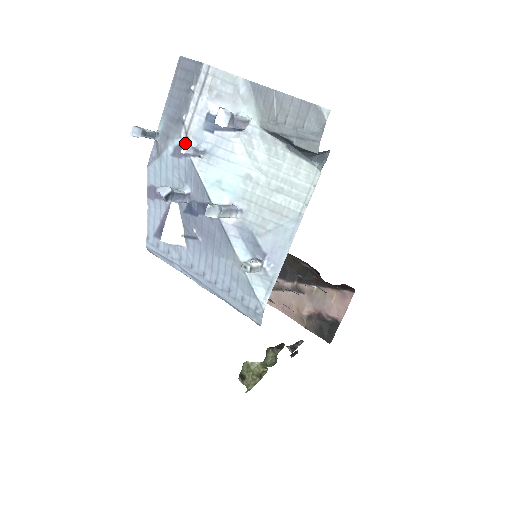
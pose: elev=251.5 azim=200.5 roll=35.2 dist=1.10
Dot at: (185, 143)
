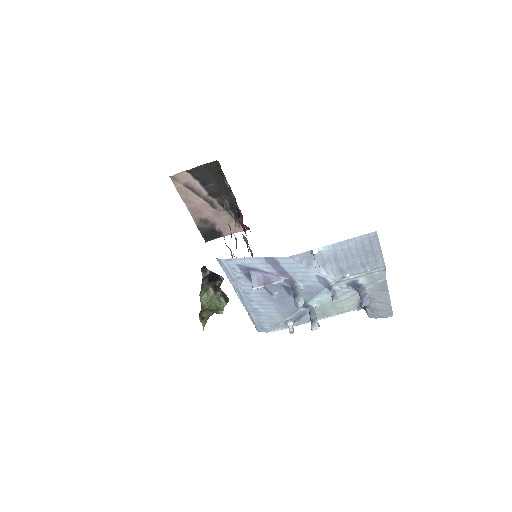
Dot at: occluded
